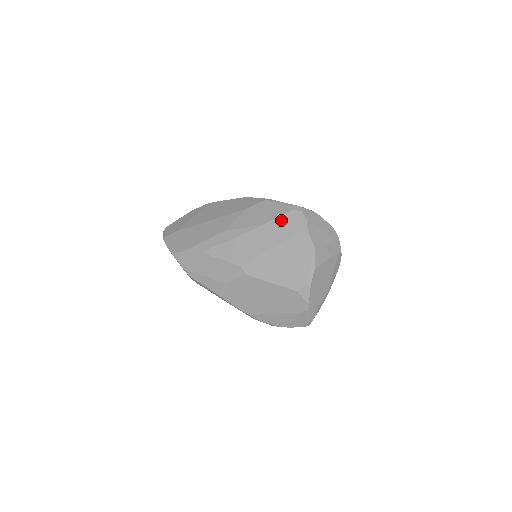
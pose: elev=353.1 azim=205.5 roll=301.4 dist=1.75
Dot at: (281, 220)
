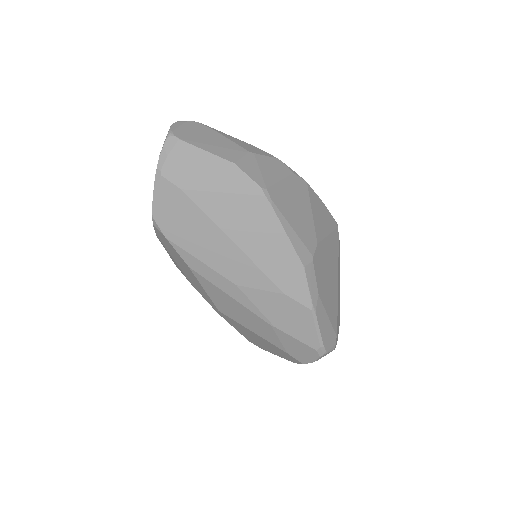
Dot at: (296, 343)
